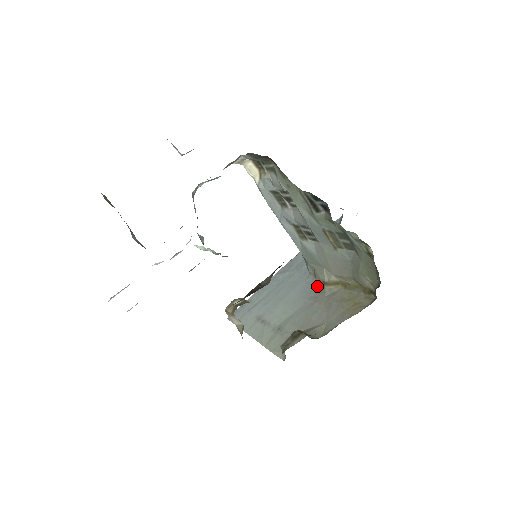
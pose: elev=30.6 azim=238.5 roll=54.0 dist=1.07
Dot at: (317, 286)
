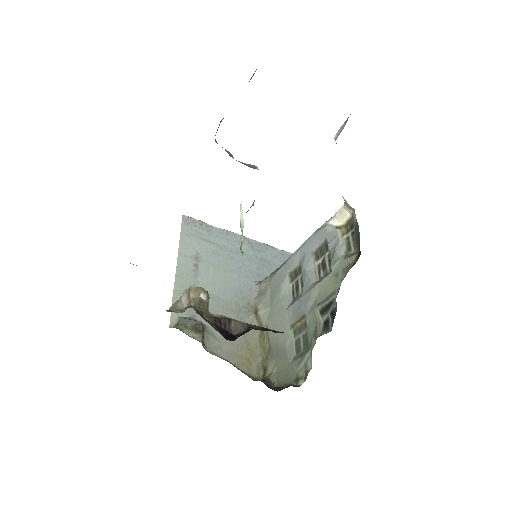
Dot at: (251, 302)
